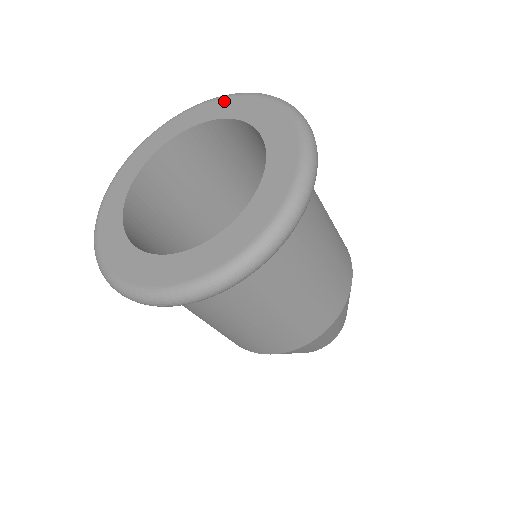
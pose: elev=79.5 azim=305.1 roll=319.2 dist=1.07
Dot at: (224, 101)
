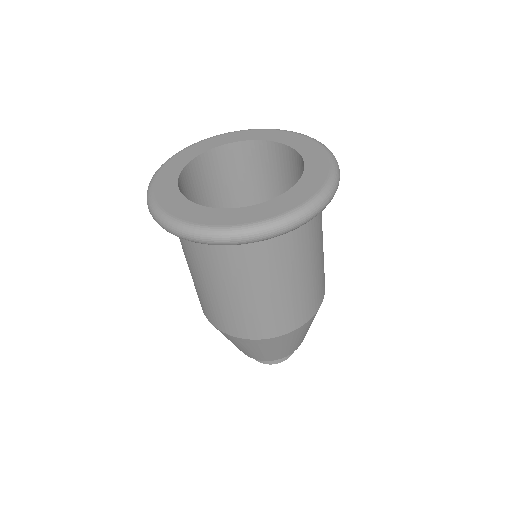
Dot at: (283, 133)
